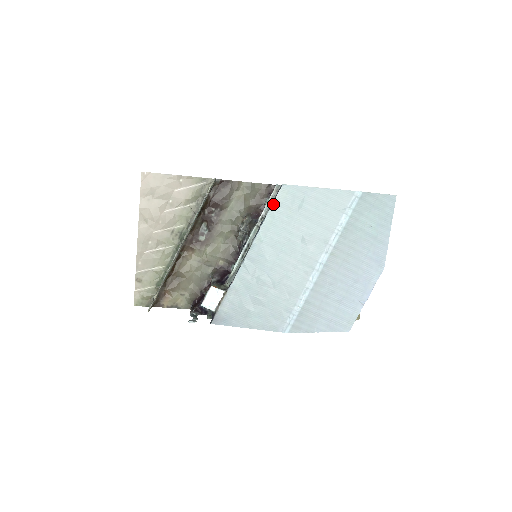
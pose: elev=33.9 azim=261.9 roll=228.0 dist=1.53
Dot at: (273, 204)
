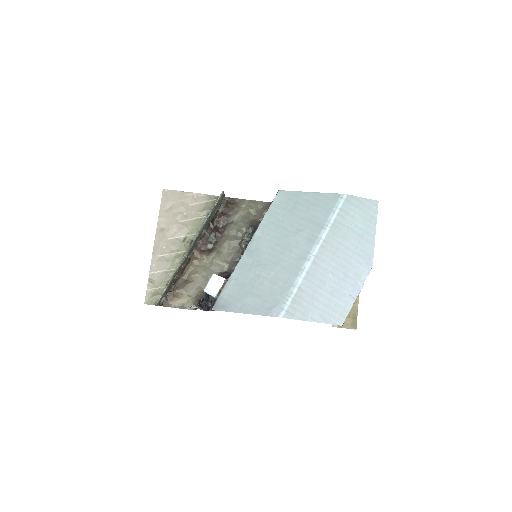
Dot at: (270, 206)
